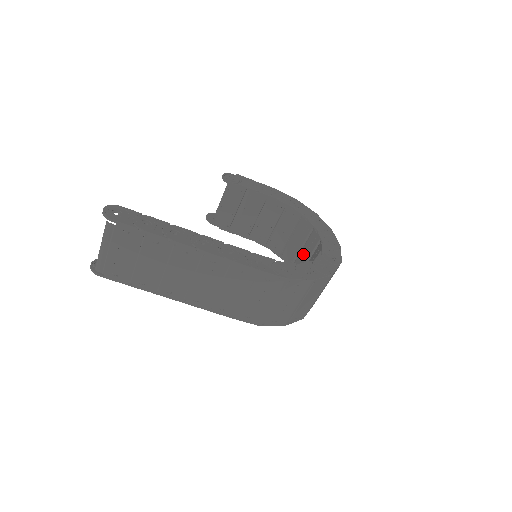
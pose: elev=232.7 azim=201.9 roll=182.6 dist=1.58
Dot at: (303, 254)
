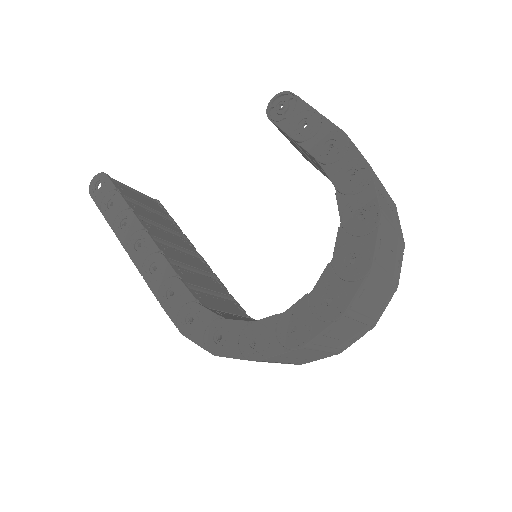
Dot at: occluded
